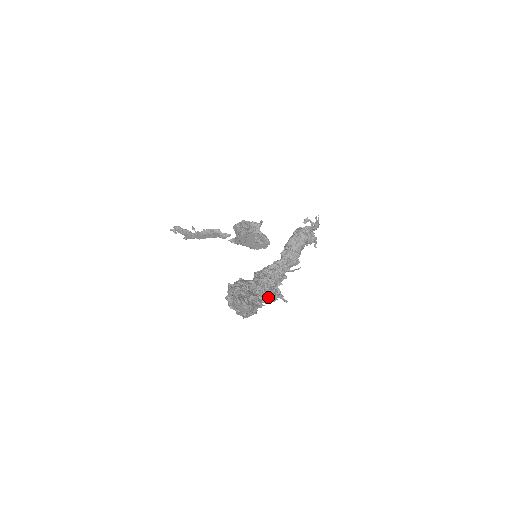
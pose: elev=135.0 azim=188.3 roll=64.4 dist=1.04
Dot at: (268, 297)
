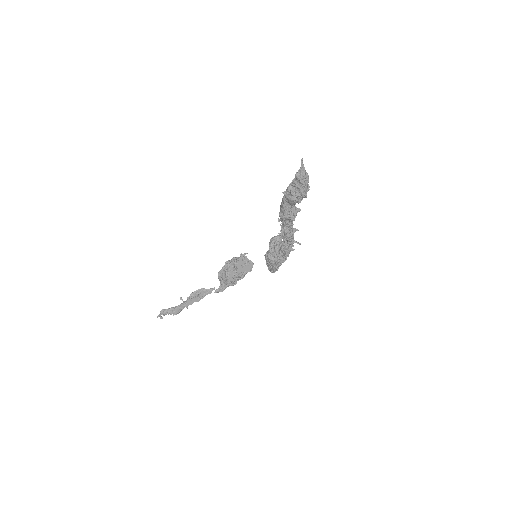
Dot at: (293, 232)
